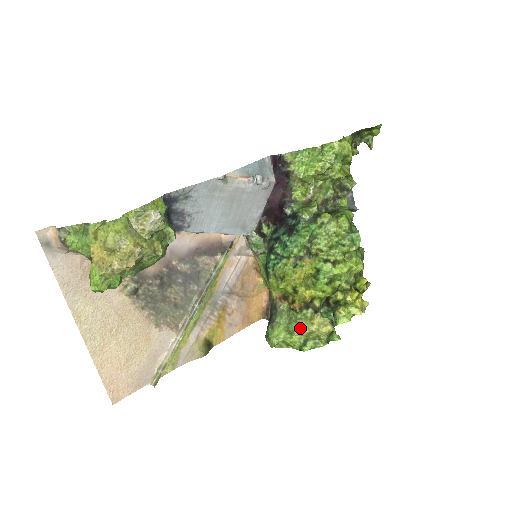
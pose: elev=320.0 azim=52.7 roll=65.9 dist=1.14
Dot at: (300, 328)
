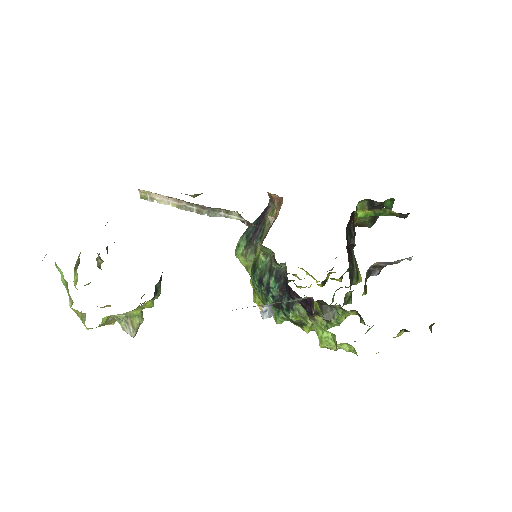
Dot at: occluded
